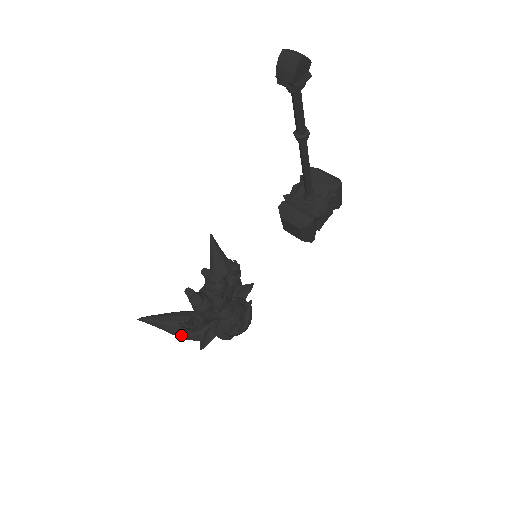
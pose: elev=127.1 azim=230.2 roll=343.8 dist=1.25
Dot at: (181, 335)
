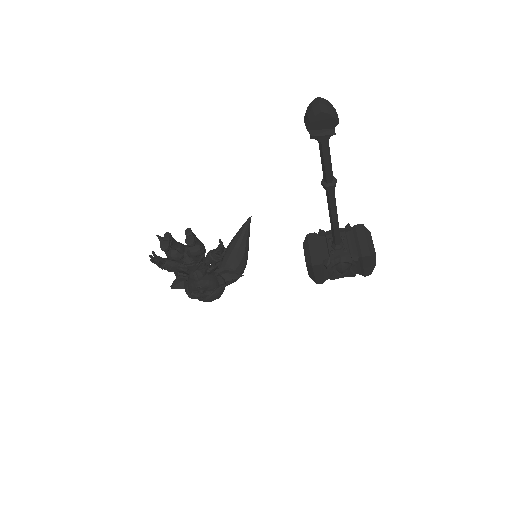
Dot at: occluded
